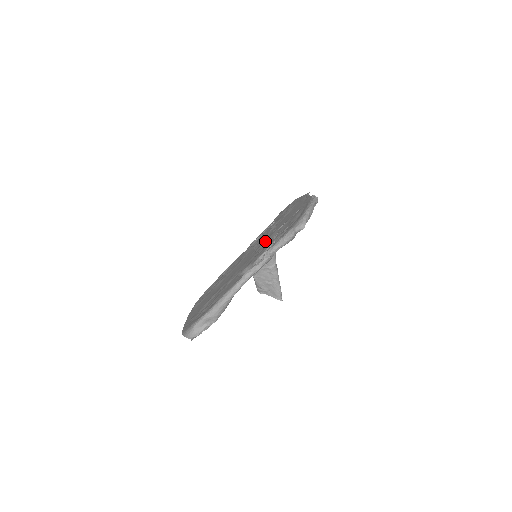
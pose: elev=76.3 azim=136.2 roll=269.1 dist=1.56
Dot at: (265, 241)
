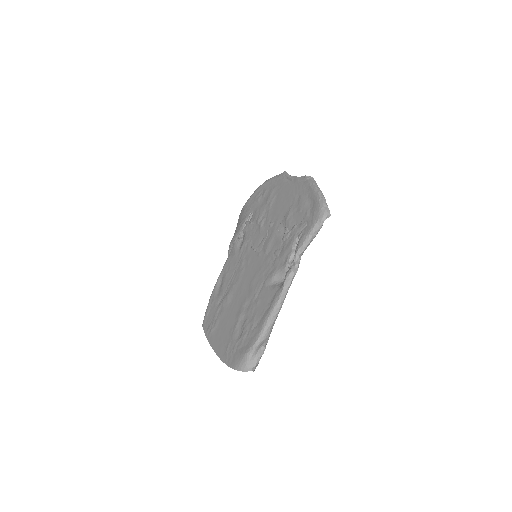
Dot at: (271, 239)
